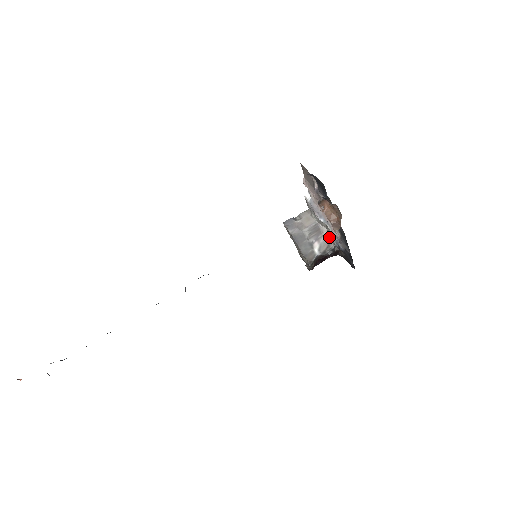
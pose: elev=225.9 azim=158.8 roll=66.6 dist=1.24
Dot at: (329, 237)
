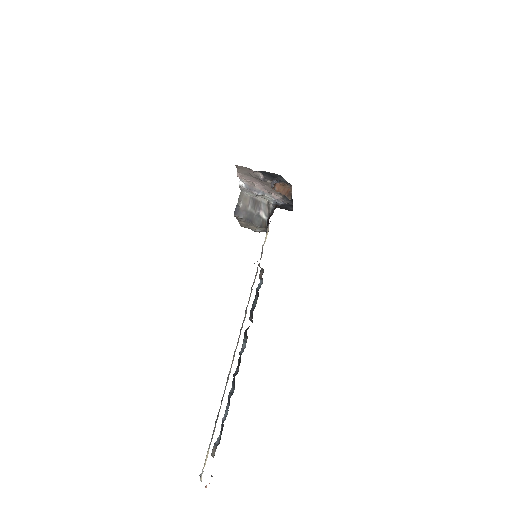
Dot at: (265, 201)
